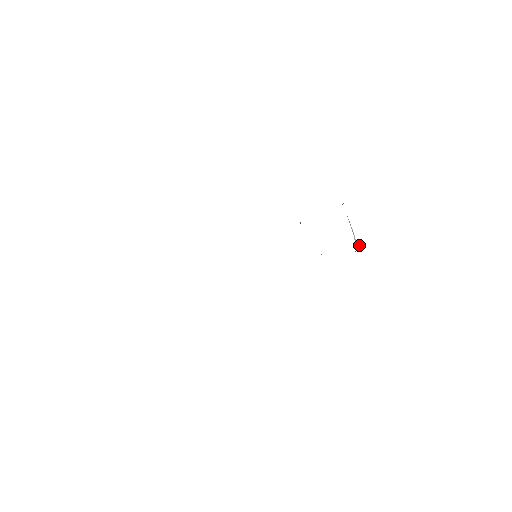
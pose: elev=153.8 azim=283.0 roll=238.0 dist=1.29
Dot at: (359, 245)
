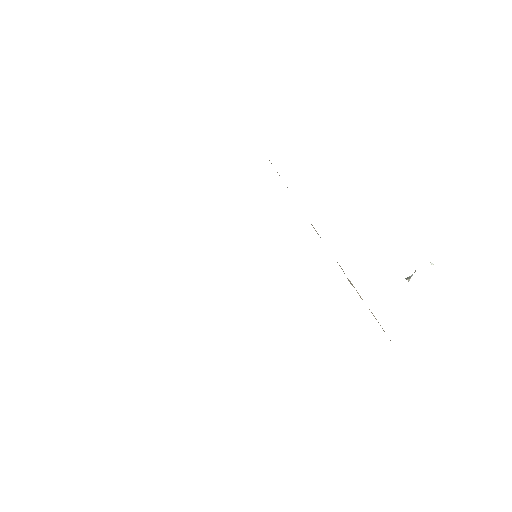
Dot at: (409, 278)
